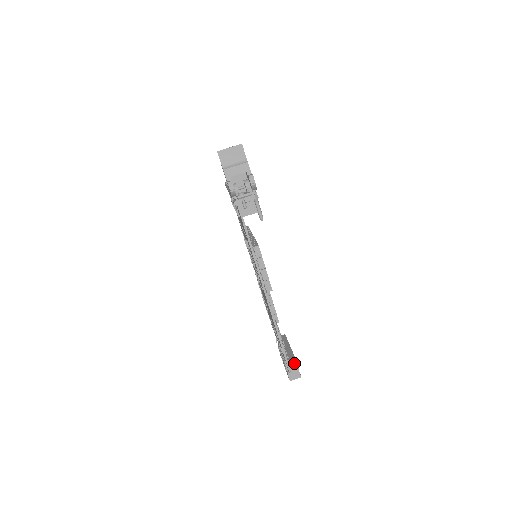
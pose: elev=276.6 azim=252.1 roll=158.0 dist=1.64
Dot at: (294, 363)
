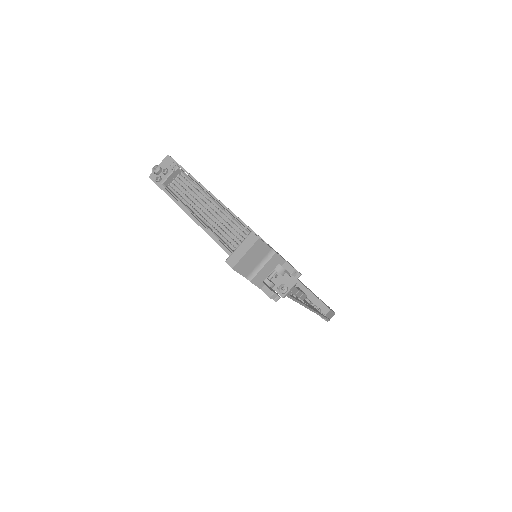
Dot at: (330, 313)
